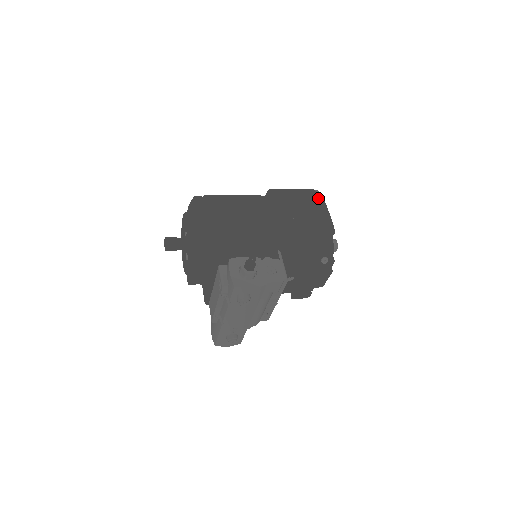
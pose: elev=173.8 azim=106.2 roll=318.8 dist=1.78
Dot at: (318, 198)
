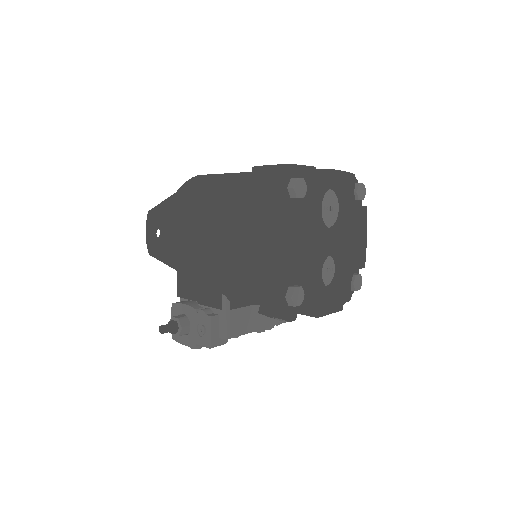
Dot at: (282, 207)
